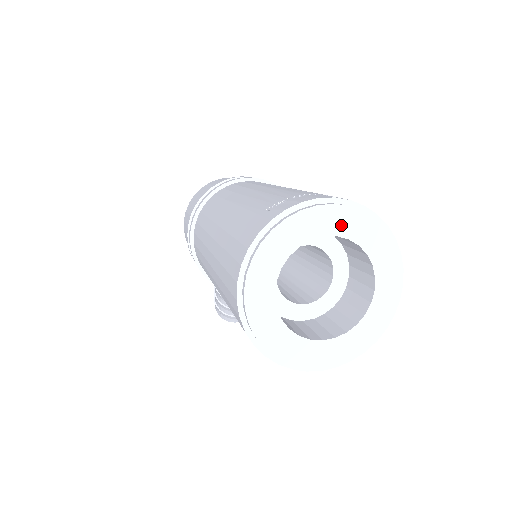
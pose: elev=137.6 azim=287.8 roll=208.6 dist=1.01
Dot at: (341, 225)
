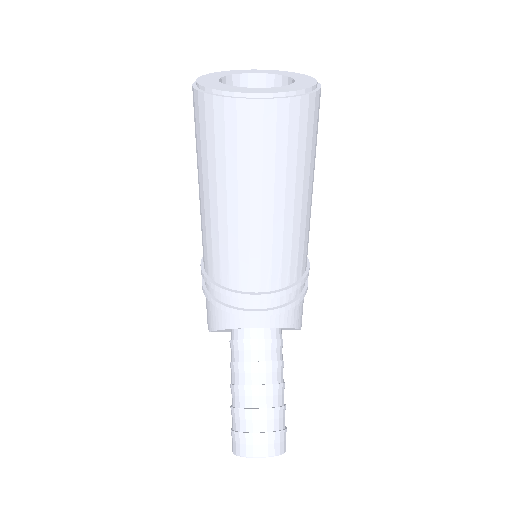
Dot at: (269, 72)
